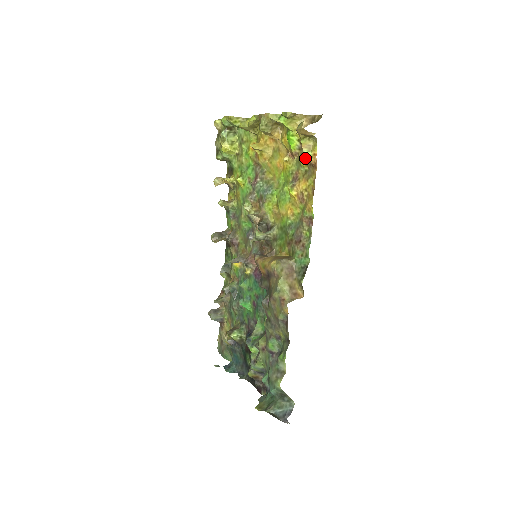
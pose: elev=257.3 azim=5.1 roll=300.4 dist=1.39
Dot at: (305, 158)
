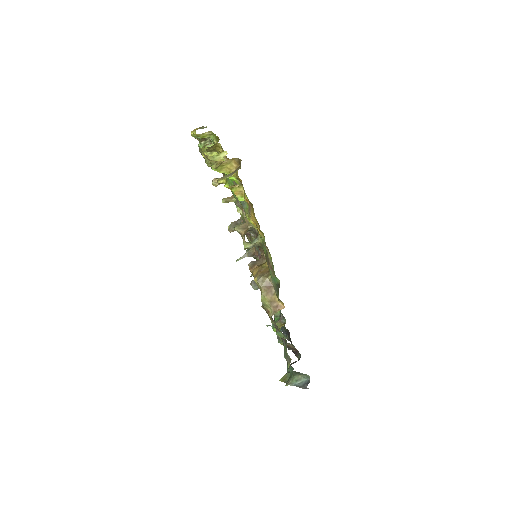
Dot at: occluded
